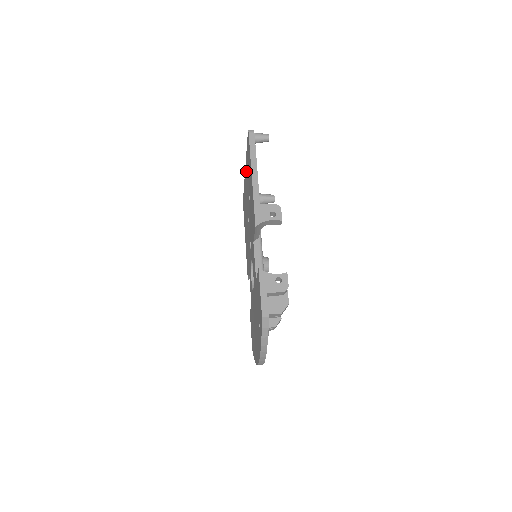
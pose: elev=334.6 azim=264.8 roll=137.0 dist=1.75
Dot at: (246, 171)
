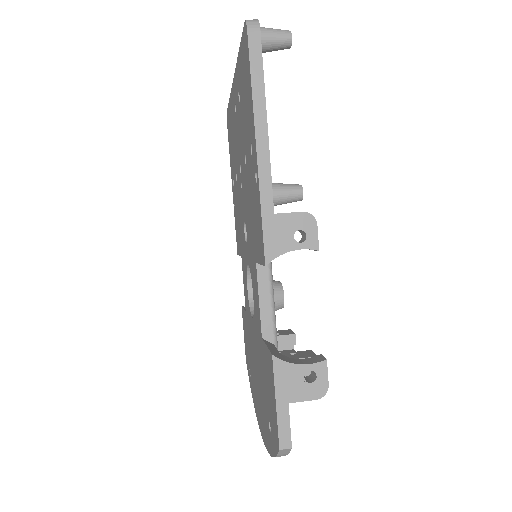
Dot at: (236, 91)
